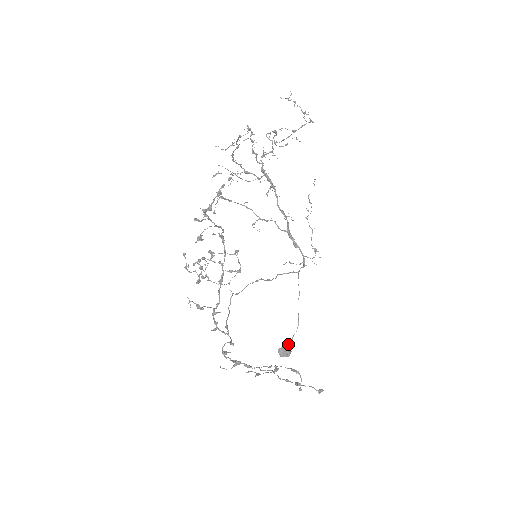
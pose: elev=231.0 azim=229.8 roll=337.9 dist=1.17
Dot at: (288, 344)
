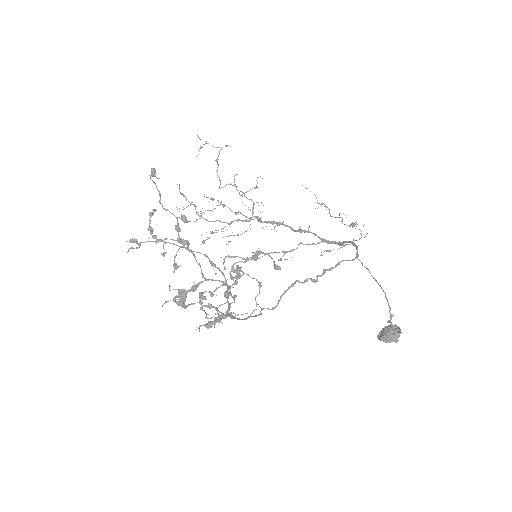
Dot at: occluded
